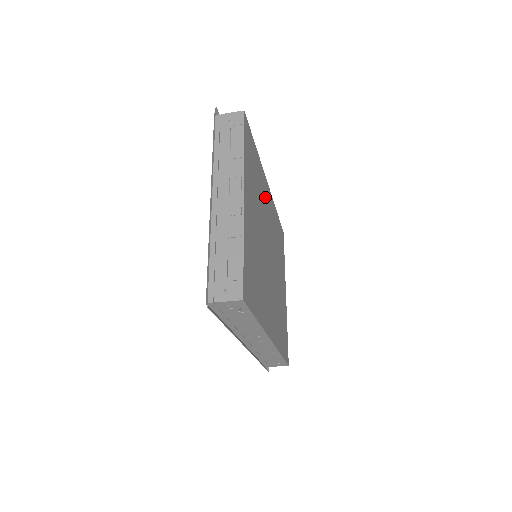
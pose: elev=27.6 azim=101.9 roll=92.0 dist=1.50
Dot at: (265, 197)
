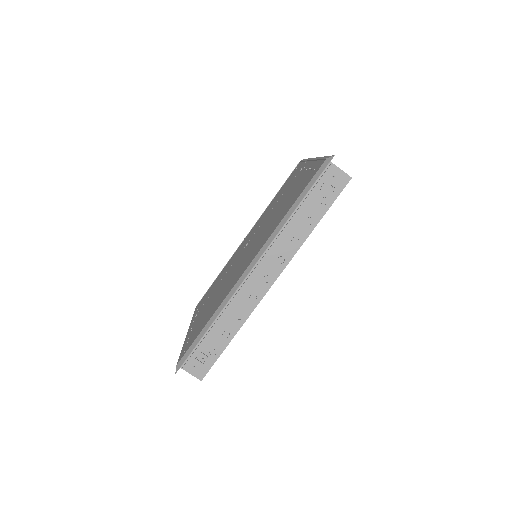
Dot at: occluded
